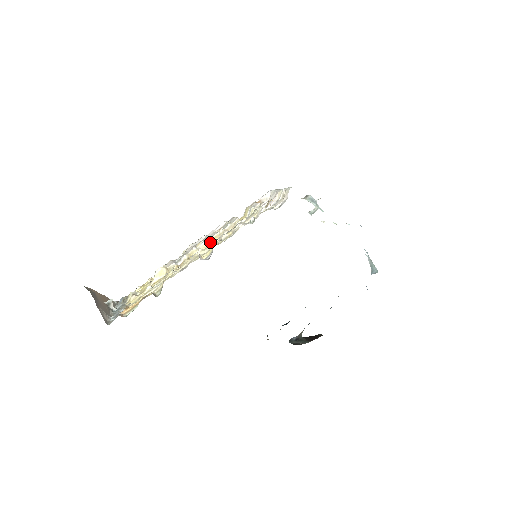
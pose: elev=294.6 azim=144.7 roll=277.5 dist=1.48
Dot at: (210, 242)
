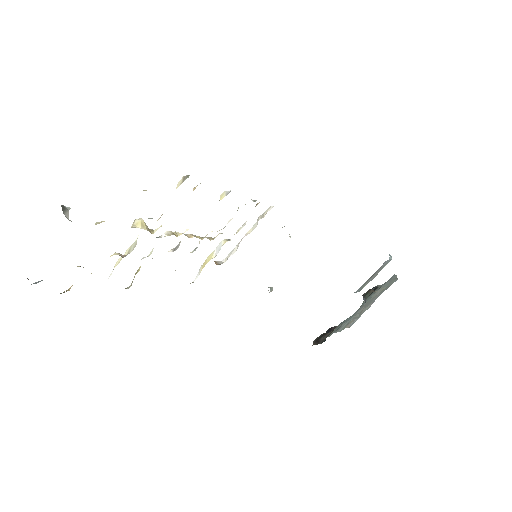
Dot at: (193, 236)
